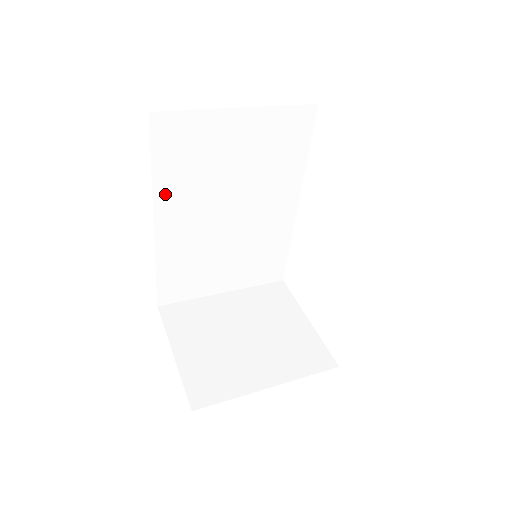
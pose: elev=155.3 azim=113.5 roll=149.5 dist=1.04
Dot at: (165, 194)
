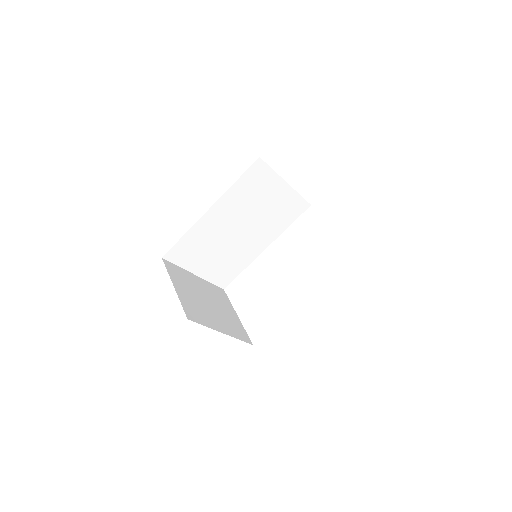
Dot at: (228, 197)
